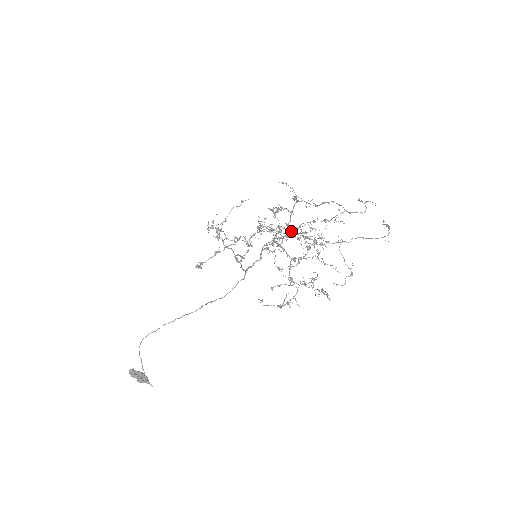
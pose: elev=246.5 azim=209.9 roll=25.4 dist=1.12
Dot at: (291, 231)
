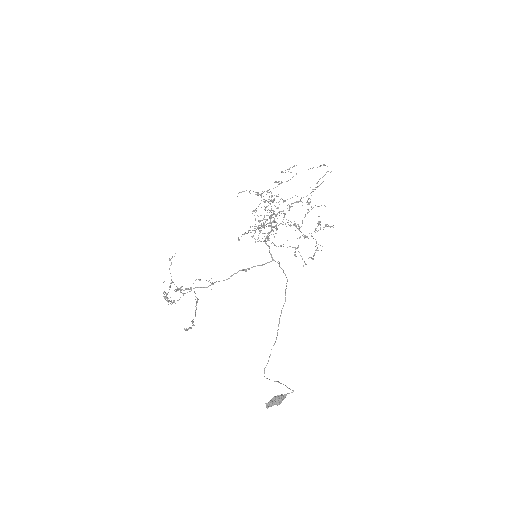
Dot at: occluded
